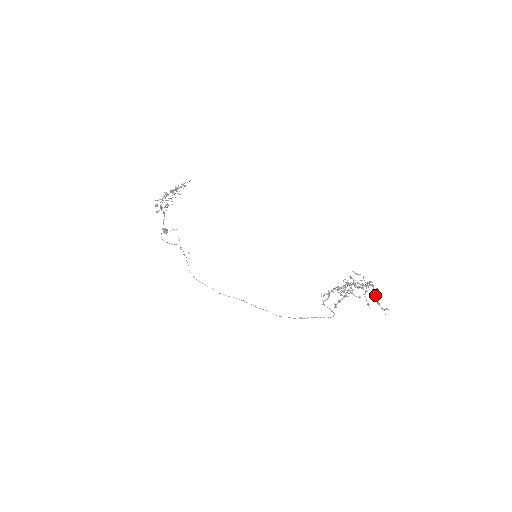
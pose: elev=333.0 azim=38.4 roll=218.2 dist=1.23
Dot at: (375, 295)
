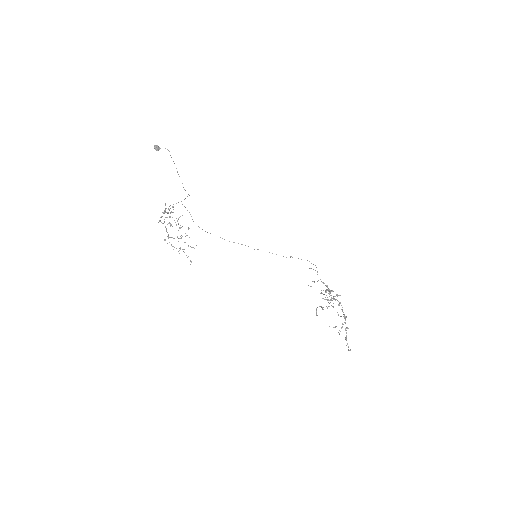
Dot at: (345, 330)
